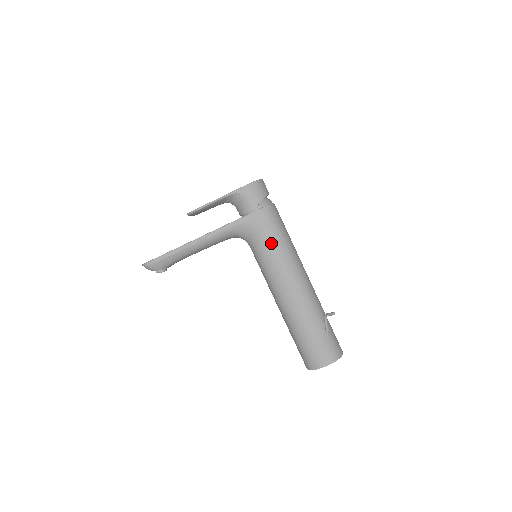
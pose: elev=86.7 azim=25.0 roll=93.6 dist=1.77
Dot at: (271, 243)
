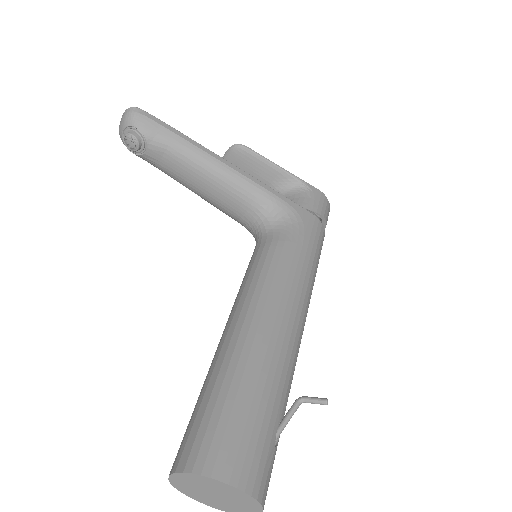
Dot at: (303, 250)
